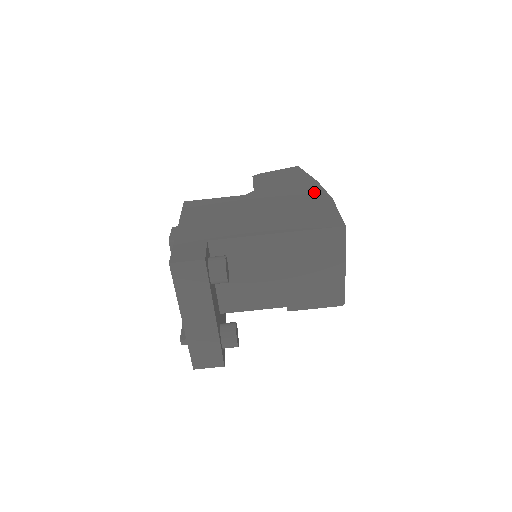
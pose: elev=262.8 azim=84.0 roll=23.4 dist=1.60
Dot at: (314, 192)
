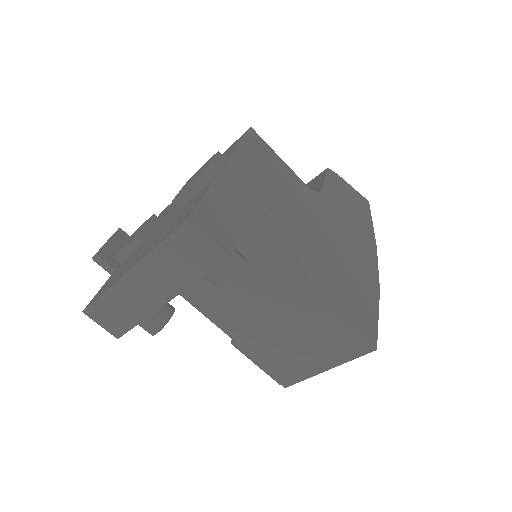
Dot at: (369, 260)
